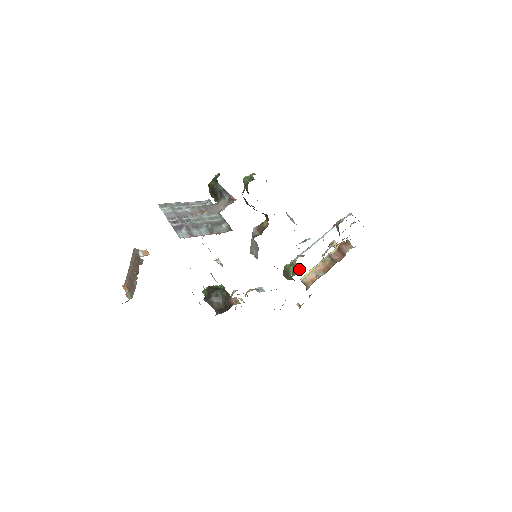
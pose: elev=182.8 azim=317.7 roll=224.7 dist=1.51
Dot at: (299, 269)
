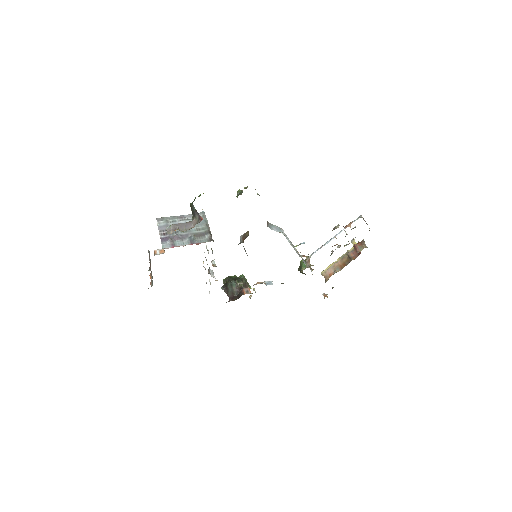
Dot at: occluded
